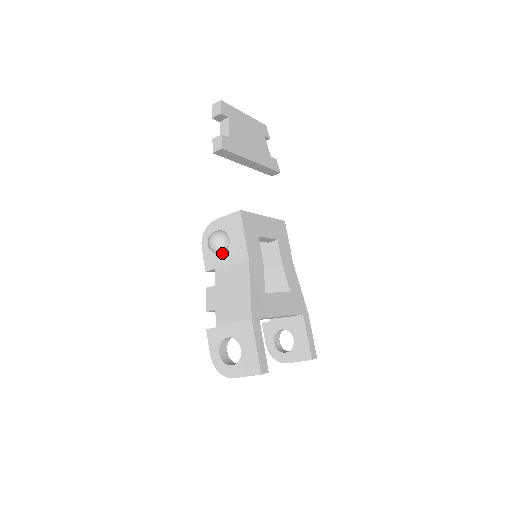
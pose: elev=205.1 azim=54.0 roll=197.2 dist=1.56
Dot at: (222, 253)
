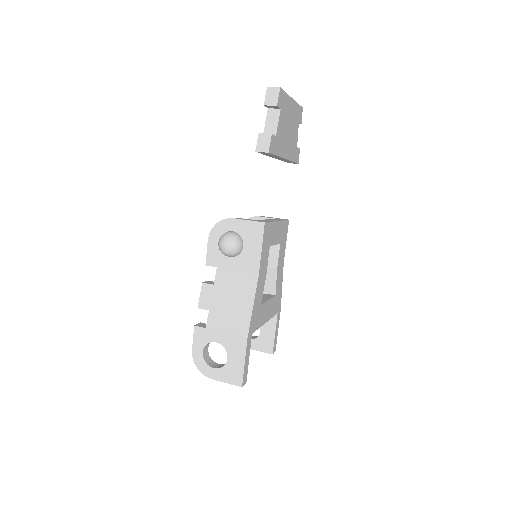
Dot at: (231, 256)
